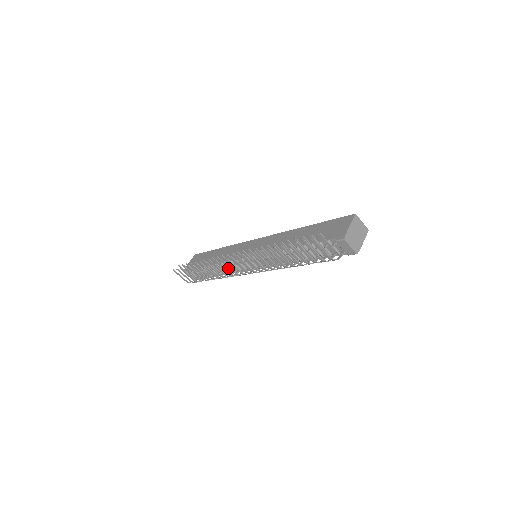
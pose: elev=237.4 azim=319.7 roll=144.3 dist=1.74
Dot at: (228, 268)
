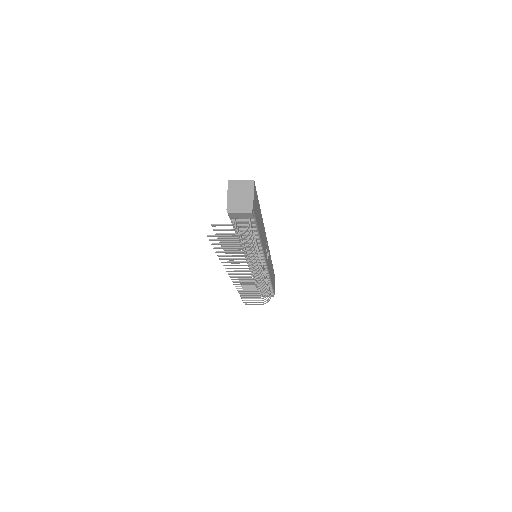
Dot at: occluded
